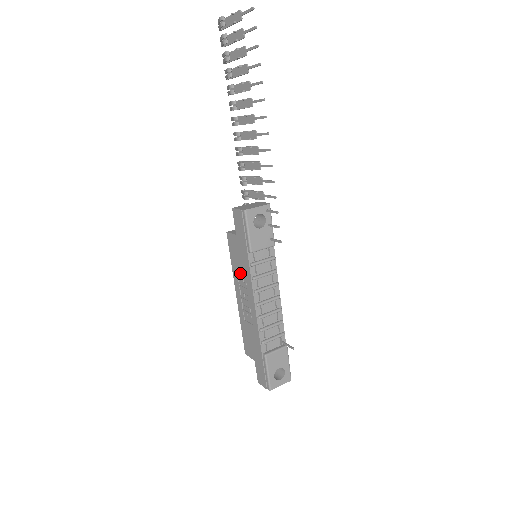
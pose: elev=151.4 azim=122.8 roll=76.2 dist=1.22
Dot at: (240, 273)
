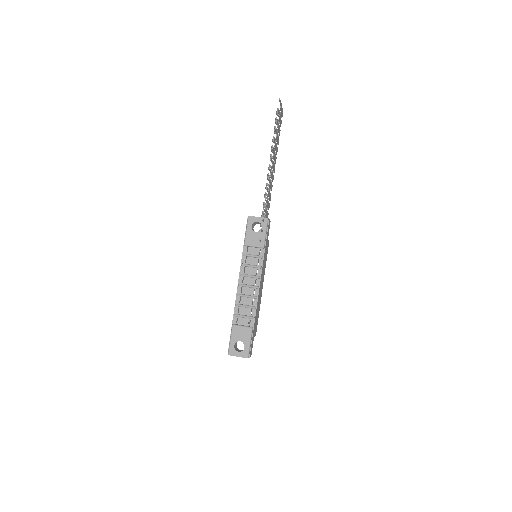
Dot at: occluded
